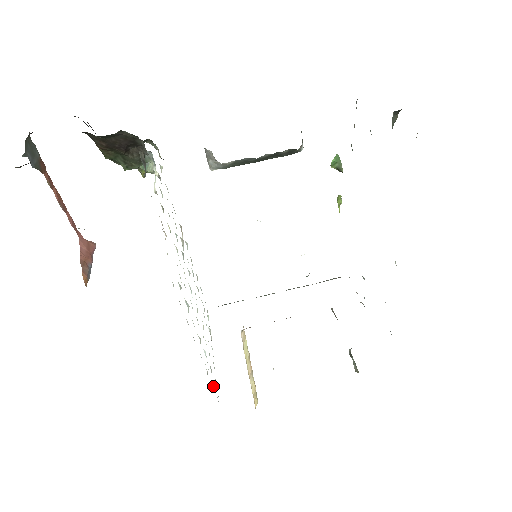
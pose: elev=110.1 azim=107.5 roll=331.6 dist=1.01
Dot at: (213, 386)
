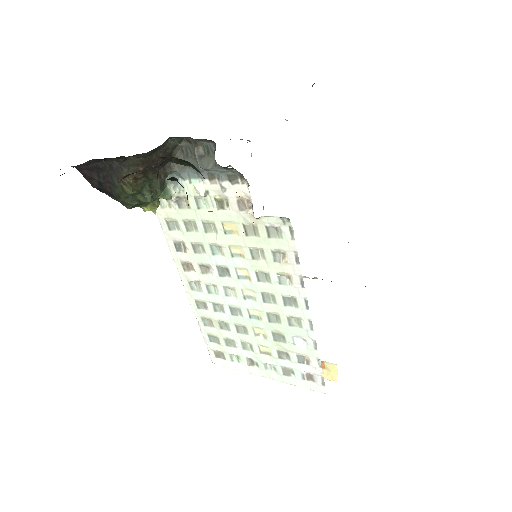
Dot at: (317, 366)
